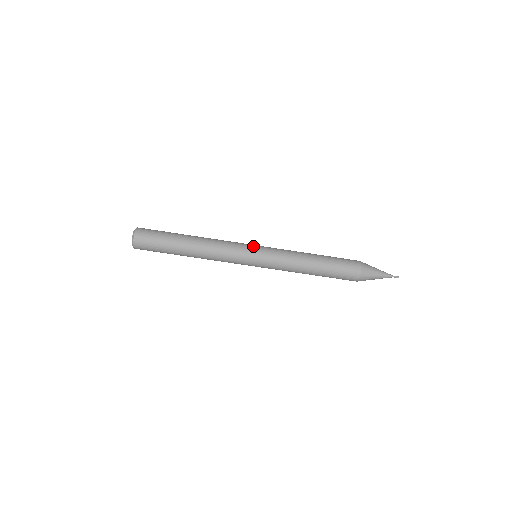
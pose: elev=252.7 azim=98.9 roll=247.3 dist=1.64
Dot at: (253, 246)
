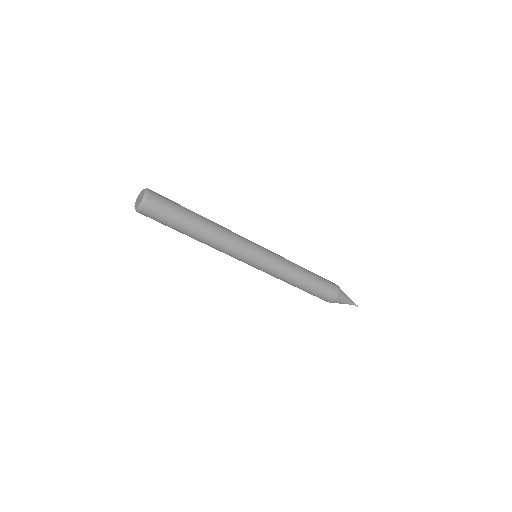
Dot at: (257, 244)
